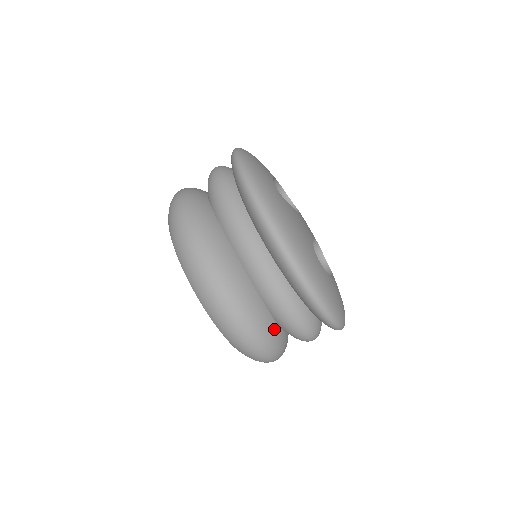
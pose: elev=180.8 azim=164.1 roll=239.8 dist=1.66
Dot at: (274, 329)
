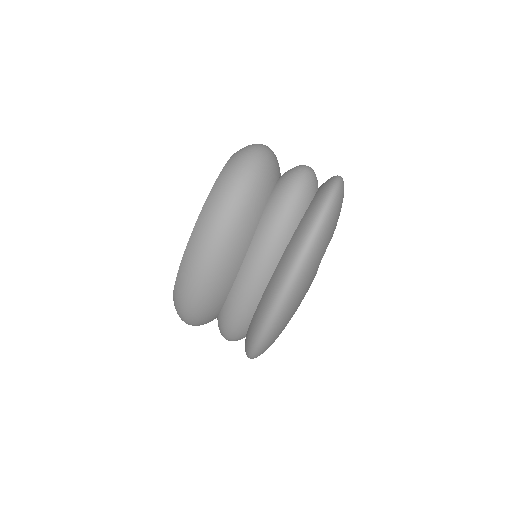
Dot at: (211, 320)
